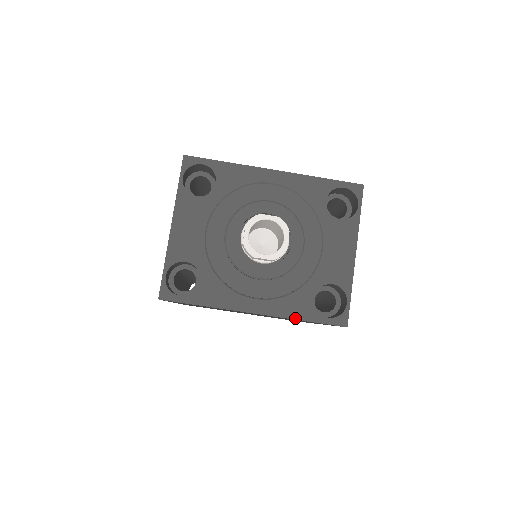
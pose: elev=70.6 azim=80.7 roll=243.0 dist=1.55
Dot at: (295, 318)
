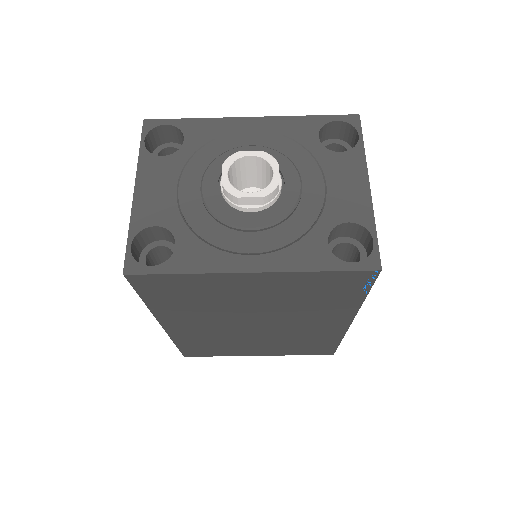
Dot at: (308, 270)
